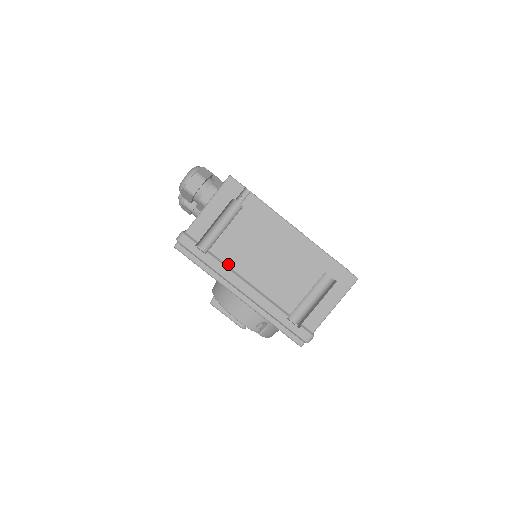
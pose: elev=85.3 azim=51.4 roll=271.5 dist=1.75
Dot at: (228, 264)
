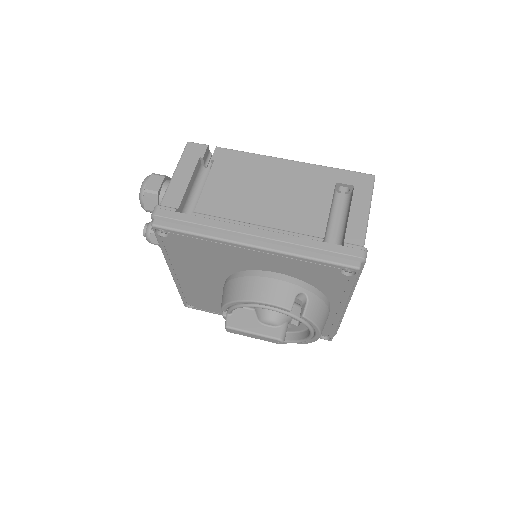
Dot at: (223, 217)
